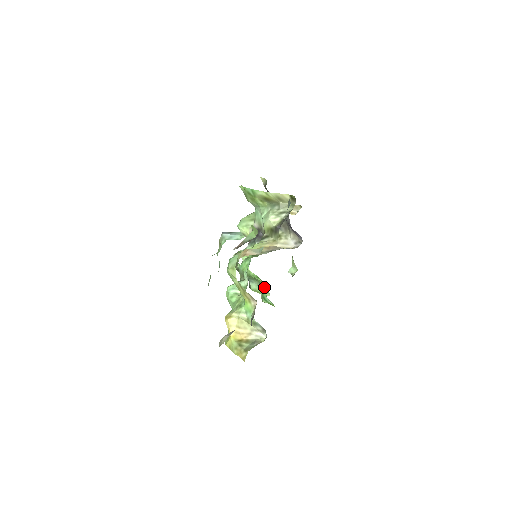
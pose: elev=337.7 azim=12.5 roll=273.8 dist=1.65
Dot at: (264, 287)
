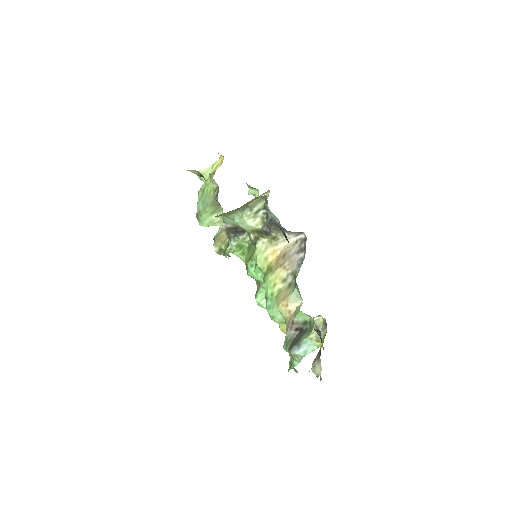
Dot at: occluded
